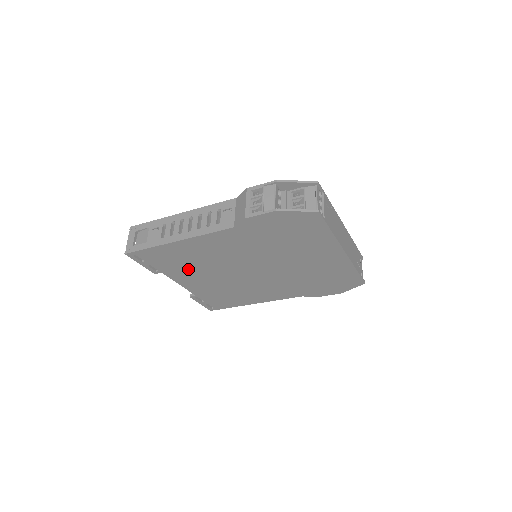
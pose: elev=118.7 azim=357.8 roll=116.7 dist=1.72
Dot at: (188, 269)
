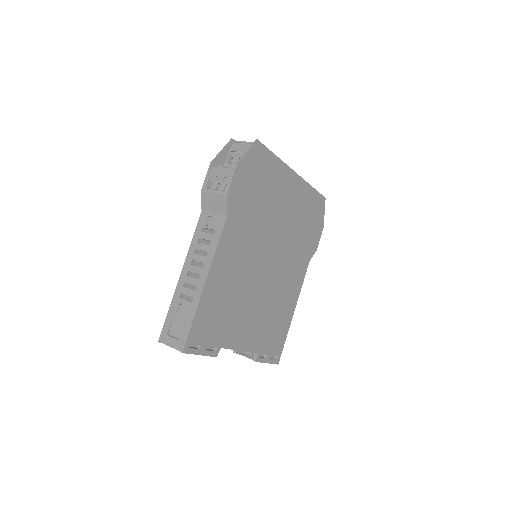
Dot at: (233, 317)
